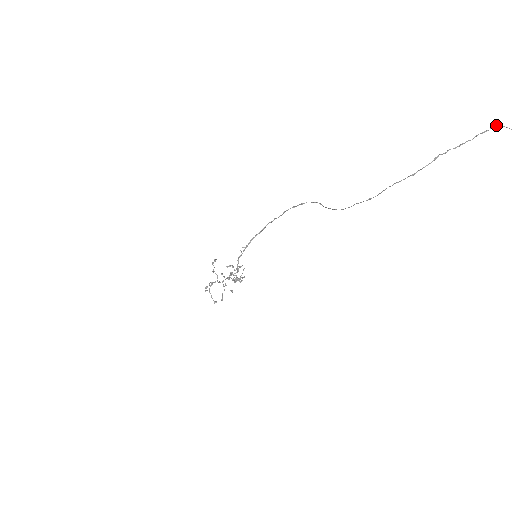
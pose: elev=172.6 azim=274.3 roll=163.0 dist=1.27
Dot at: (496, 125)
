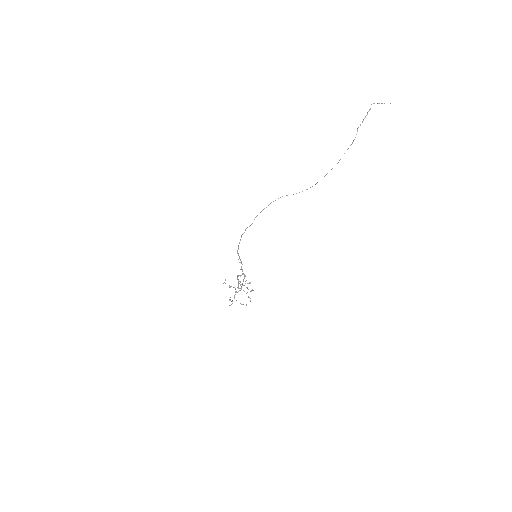
Dot at: occluded
